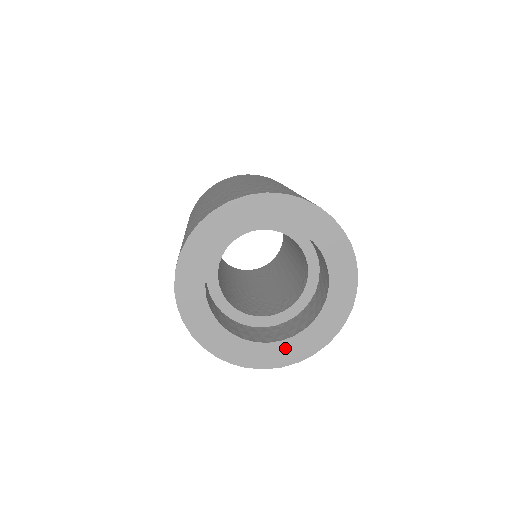
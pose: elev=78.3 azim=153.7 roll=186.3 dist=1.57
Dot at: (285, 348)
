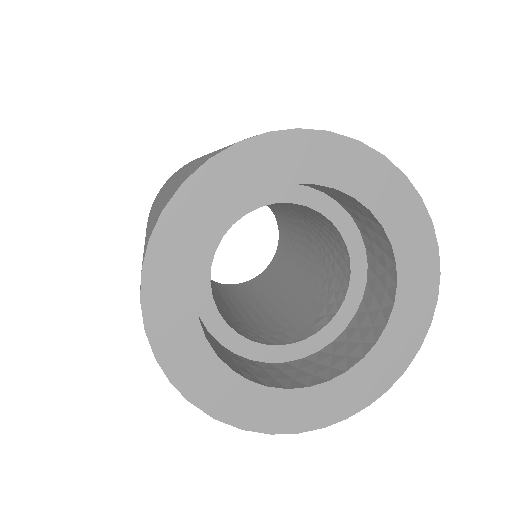
Dot at: (265, 401)
